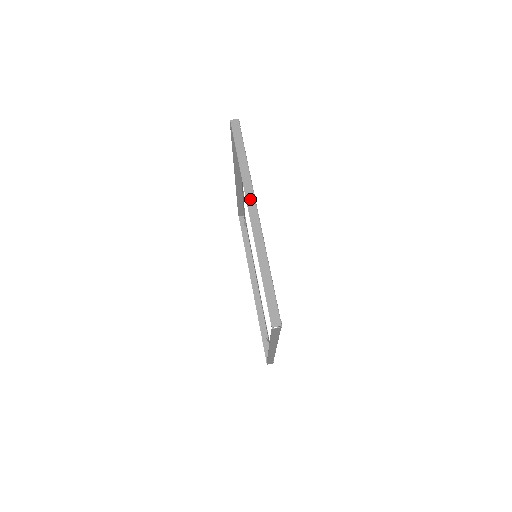
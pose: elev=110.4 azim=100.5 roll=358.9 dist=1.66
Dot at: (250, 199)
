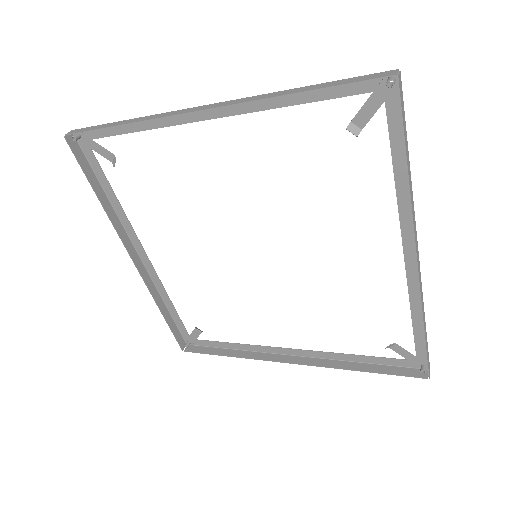
Dot at: (179, 112)
